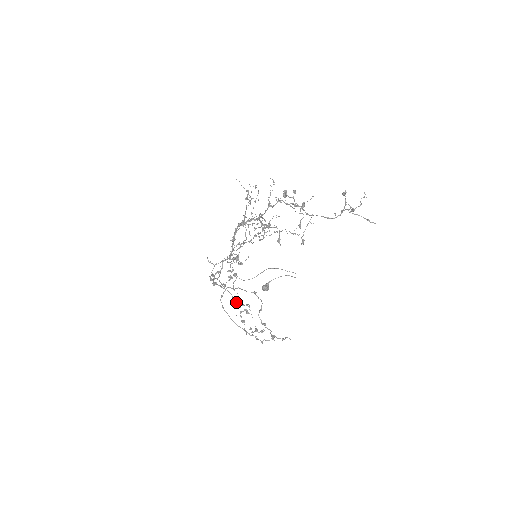
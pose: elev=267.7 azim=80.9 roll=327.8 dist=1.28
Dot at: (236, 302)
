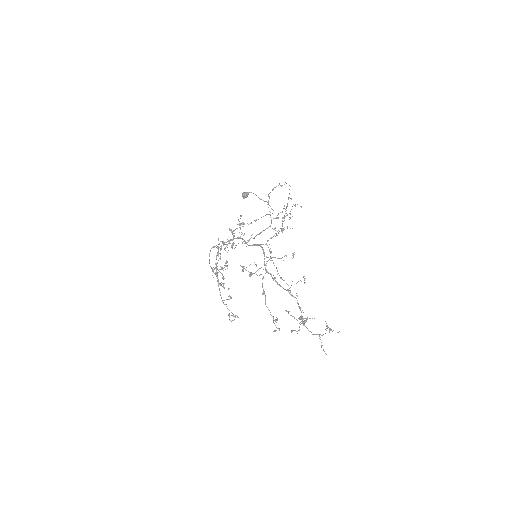
Dot at: (221, 267)
